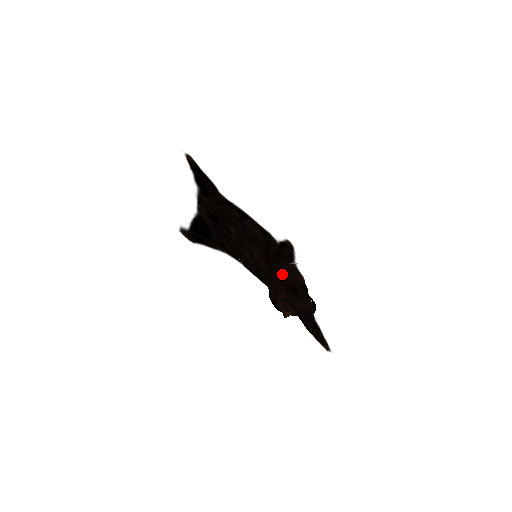
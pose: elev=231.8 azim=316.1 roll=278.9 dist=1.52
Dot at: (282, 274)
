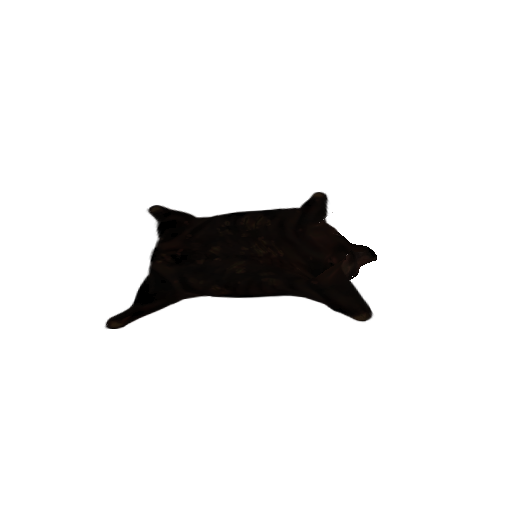
Dot at: (315, 242)
